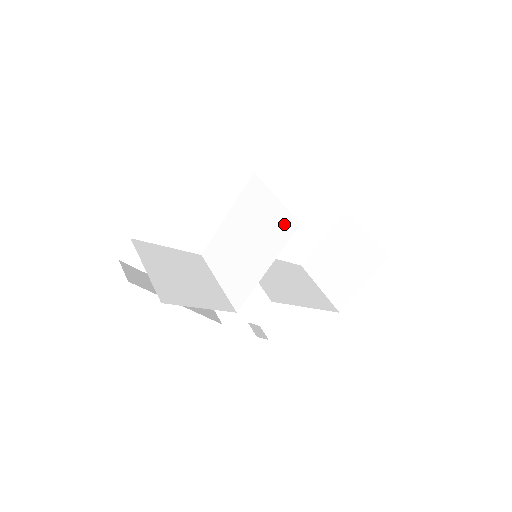
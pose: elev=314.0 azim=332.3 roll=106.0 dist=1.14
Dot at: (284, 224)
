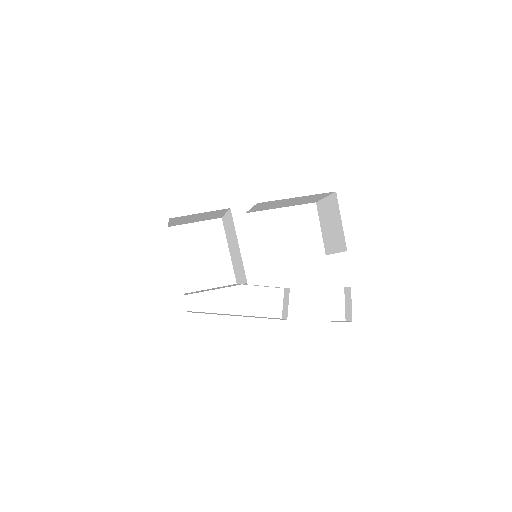
Dot at: (230, 218)
